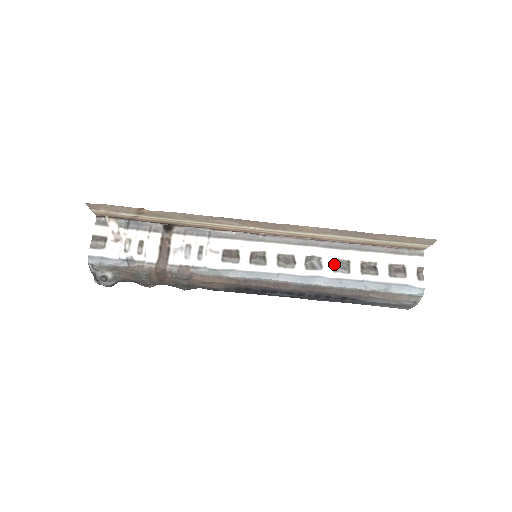
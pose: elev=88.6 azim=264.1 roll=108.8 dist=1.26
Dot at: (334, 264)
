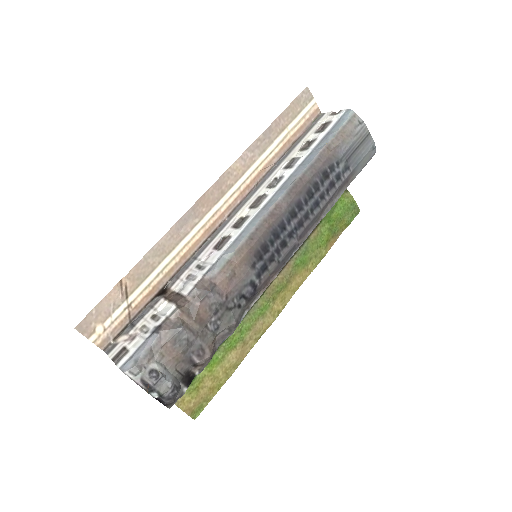
Dot at: (287, 168)
